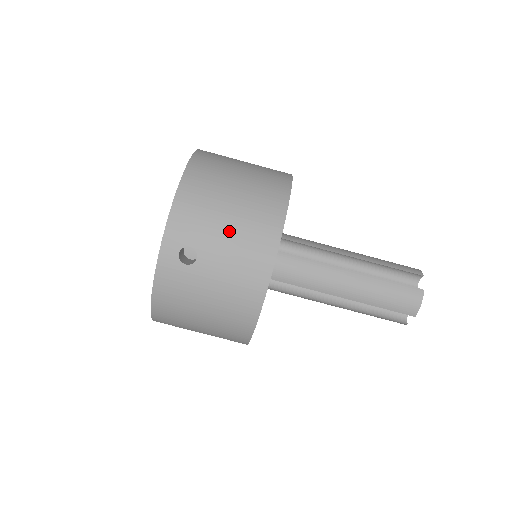
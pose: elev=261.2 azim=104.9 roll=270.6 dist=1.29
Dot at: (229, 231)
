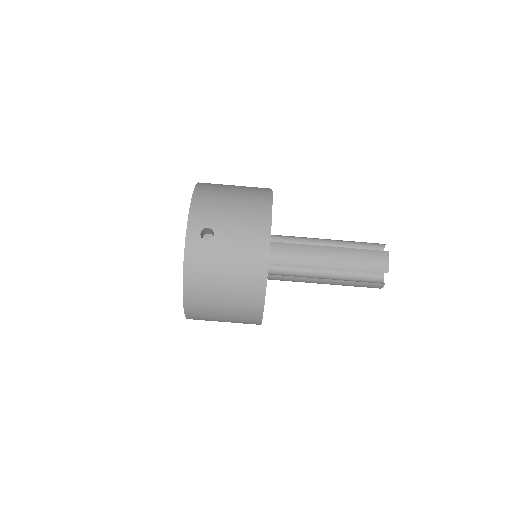
Dot at: (234, 214)
